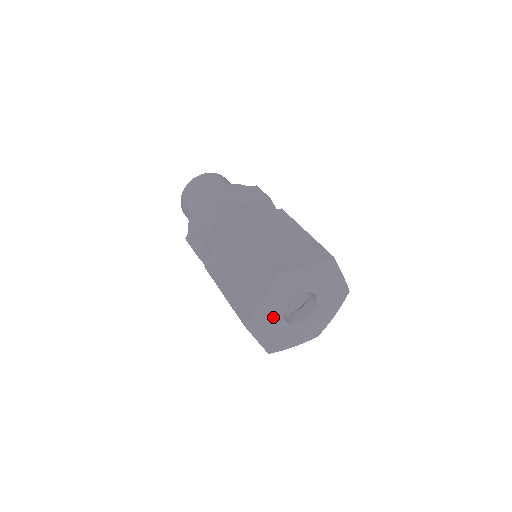
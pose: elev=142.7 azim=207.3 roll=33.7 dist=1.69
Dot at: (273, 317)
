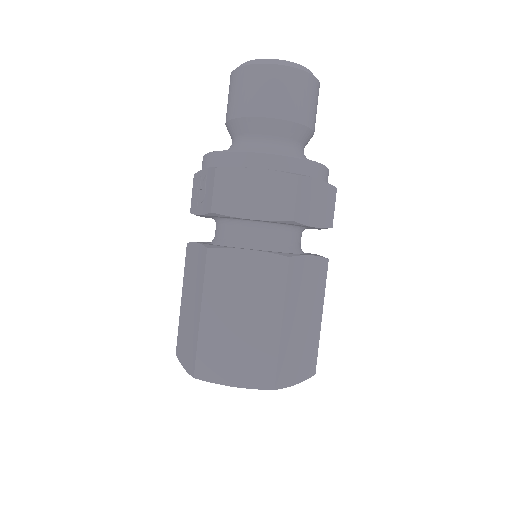
Dot at: occluded
